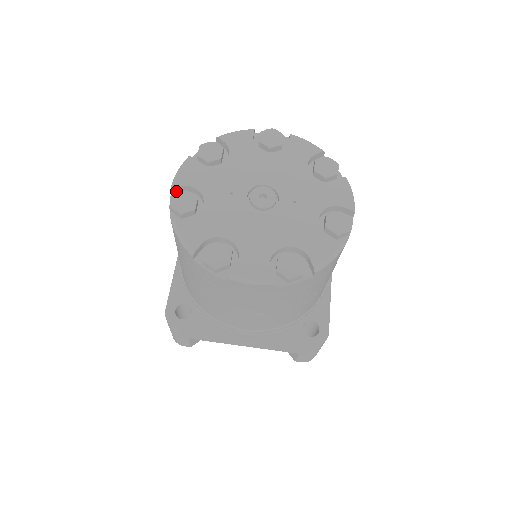
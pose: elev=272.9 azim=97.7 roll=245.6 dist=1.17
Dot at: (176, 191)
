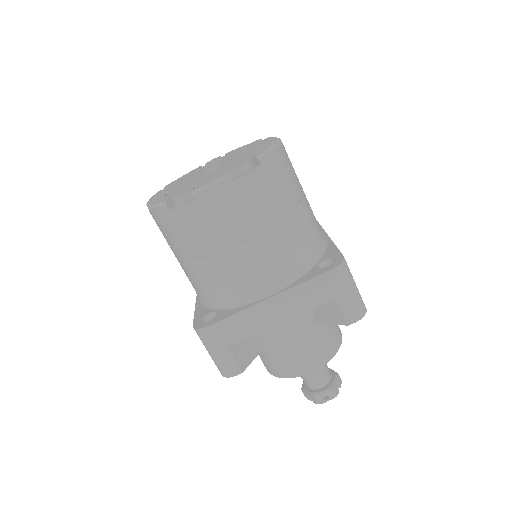
Dot at: occluded
